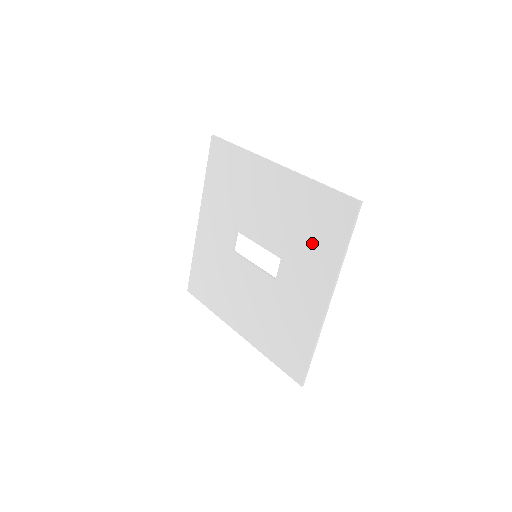
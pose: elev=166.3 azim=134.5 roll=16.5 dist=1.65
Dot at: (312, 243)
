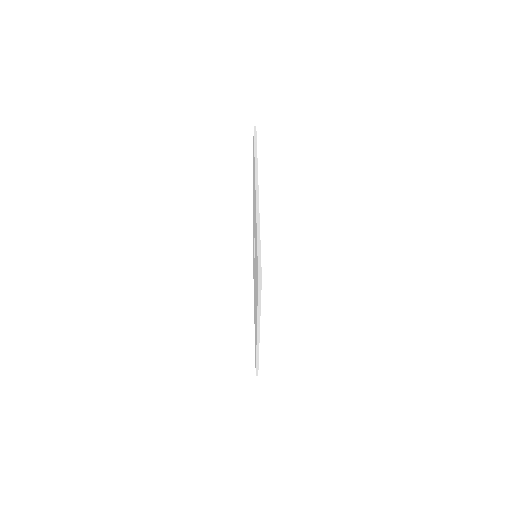
Dot at: (256, 280)
